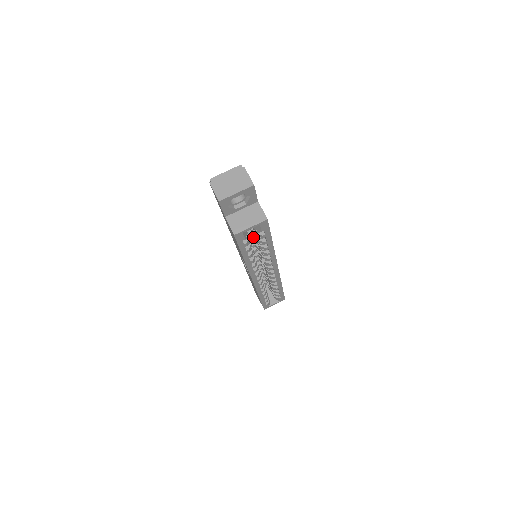
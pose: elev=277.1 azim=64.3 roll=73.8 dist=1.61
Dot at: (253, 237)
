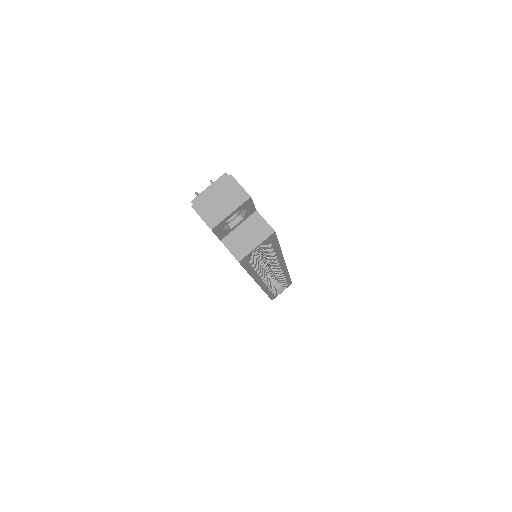
Dot at: occluded
